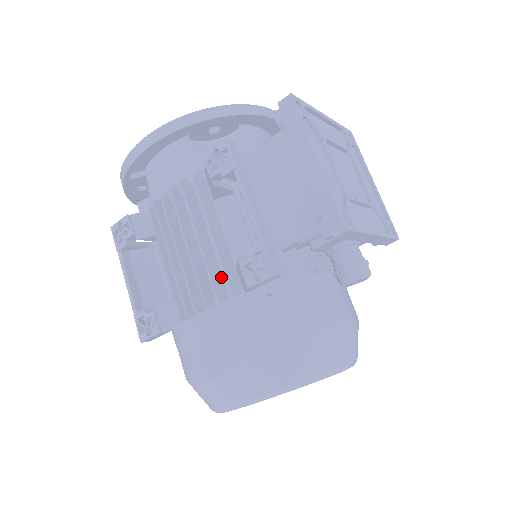
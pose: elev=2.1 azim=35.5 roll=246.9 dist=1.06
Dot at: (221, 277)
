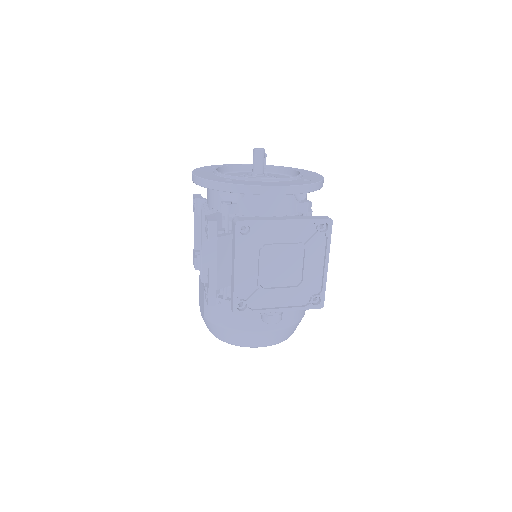
Dot at: occluded
